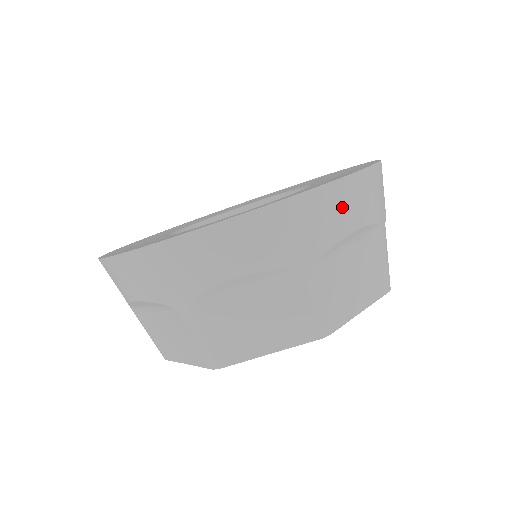
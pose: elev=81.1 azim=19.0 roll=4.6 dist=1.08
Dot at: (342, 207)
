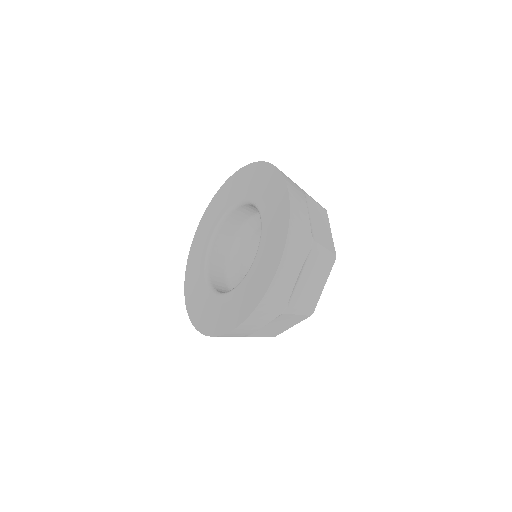
Dot at: (283, 283)
